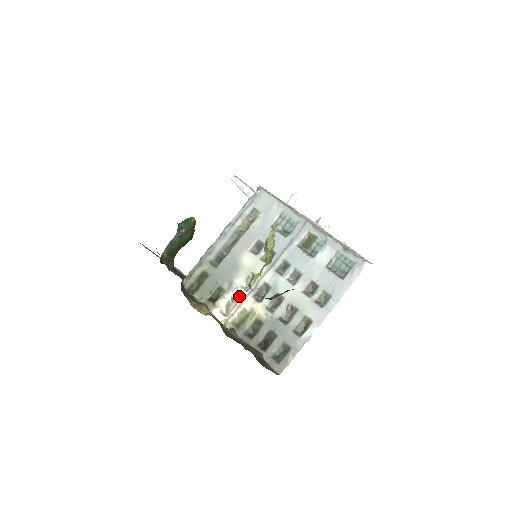
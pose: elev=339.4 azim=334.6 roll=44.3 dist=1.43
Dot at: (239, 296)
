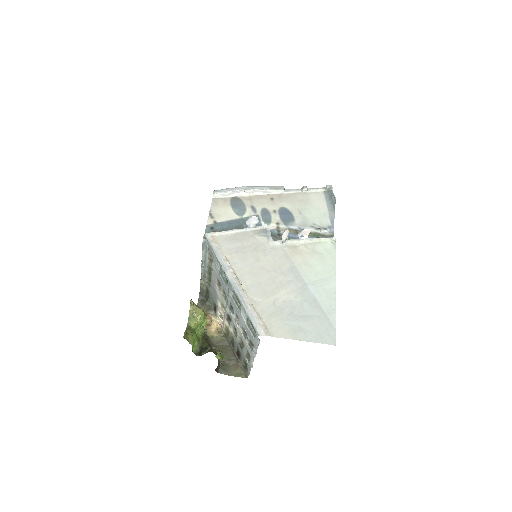
Dot at: (222, 315)
